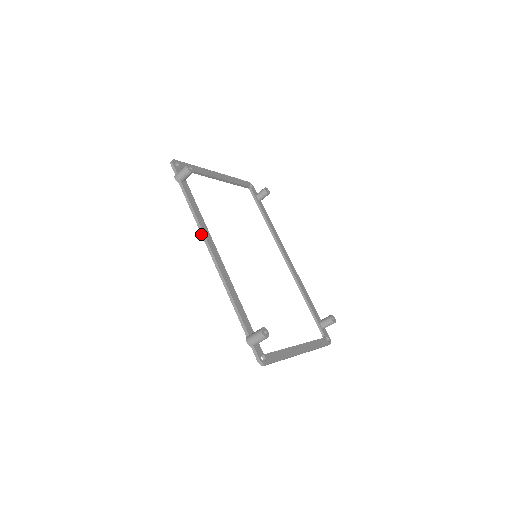
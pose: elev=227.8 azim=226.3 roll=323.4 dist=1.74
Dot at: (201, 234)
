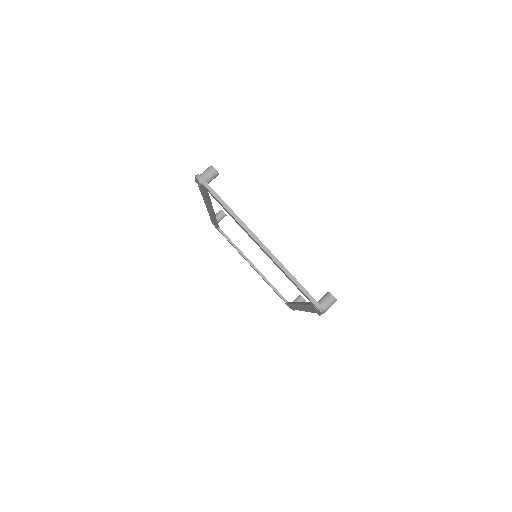
Dot at: (207, 210)
